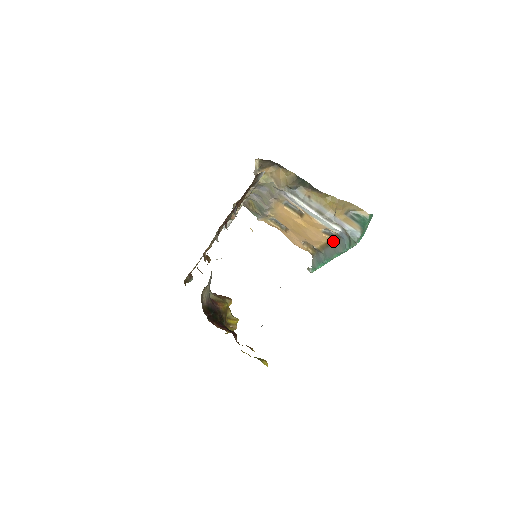
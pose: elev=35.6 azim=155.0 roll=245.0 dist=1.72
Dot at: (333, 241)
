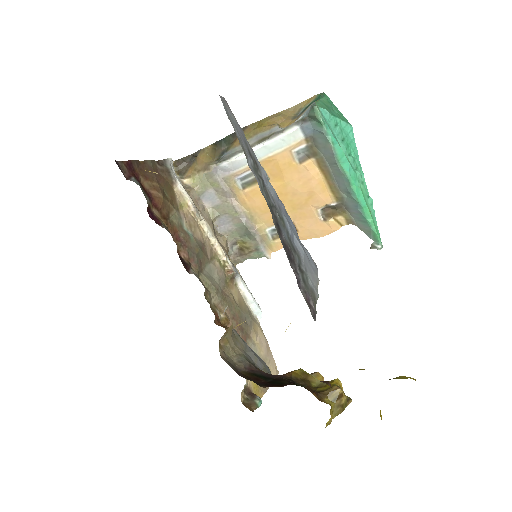
Dot at: (319, 157)
